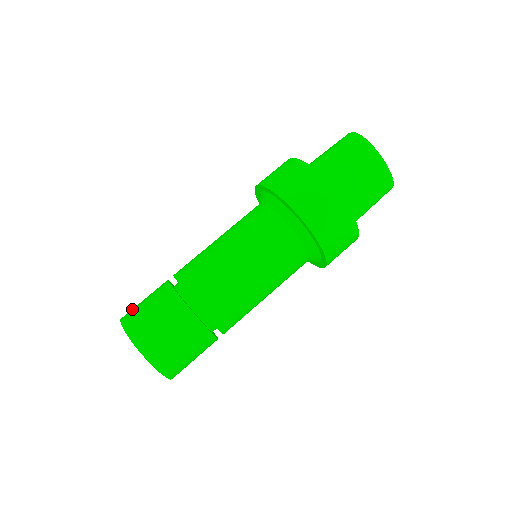
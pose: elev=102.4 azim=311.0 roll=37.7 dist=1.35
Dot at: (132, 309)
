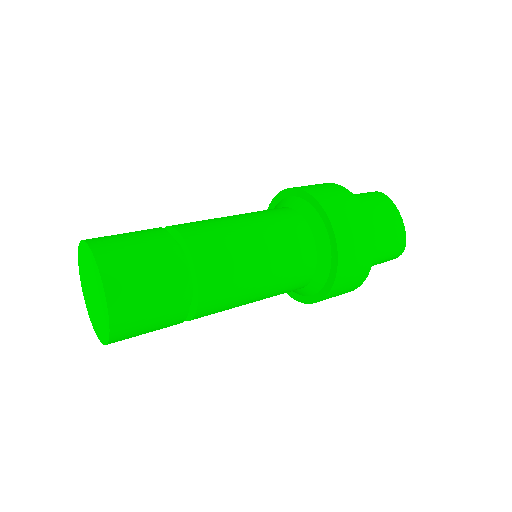
Dot at: occluded
